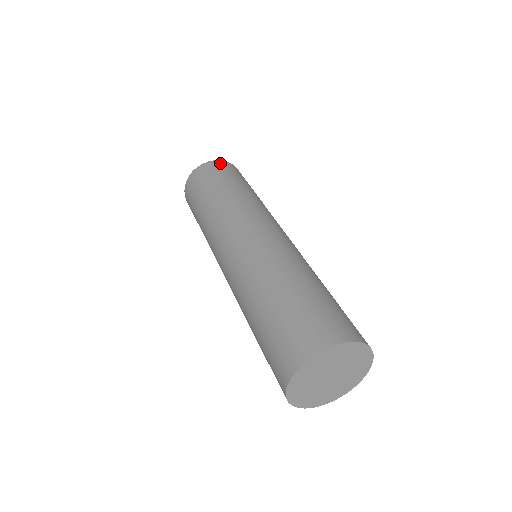
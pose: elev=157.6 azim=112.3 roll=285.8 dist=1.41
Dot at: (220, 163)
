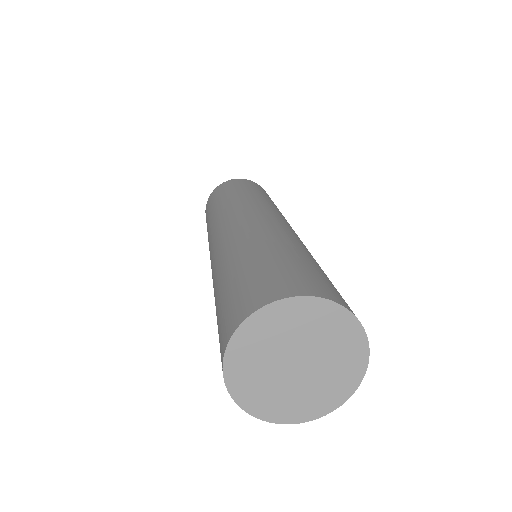
Dot at: (242, 180)
